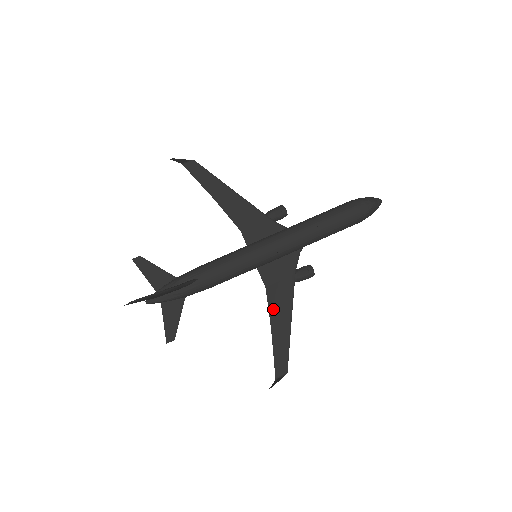
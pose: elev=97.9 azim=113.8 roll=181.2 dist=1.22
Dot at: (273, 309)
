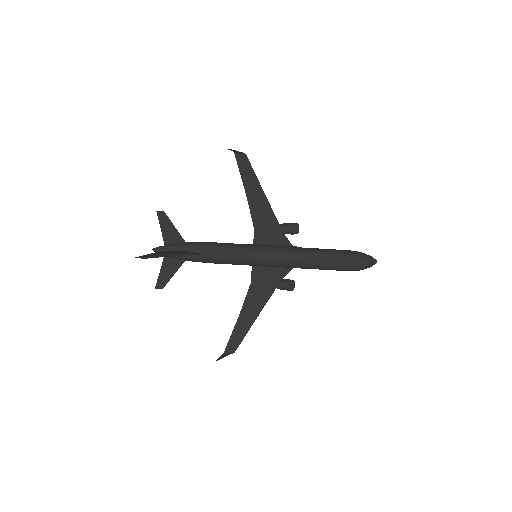
Dot at: (248, 302)
